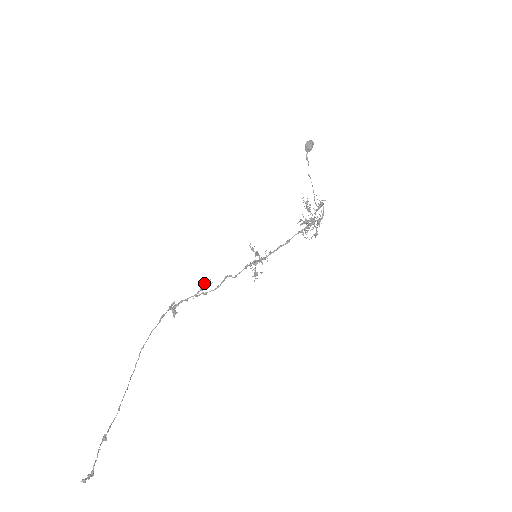
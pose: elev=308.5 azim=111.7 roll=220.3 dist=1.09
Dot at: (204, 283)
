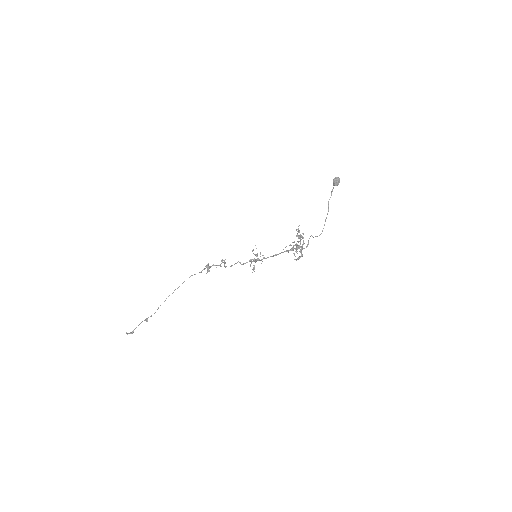
Dot at: (222, 260)
